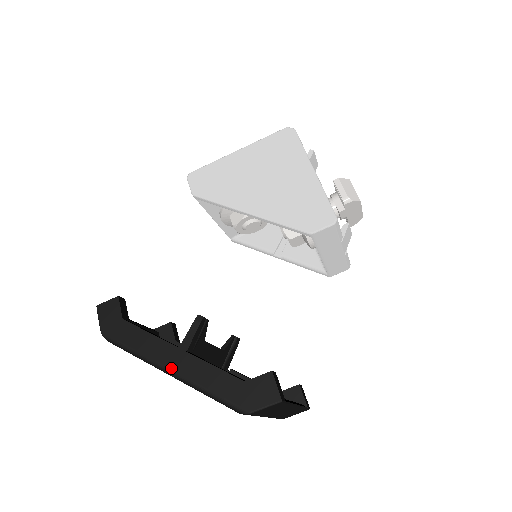
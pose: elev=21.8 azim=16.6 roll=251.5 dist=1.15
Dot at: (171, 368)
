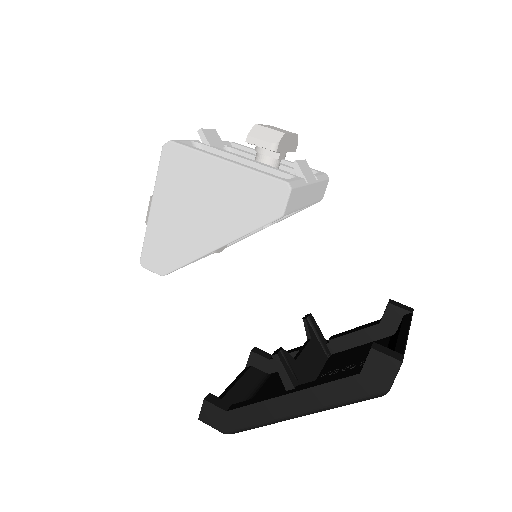
Dot at: (298, 412)
